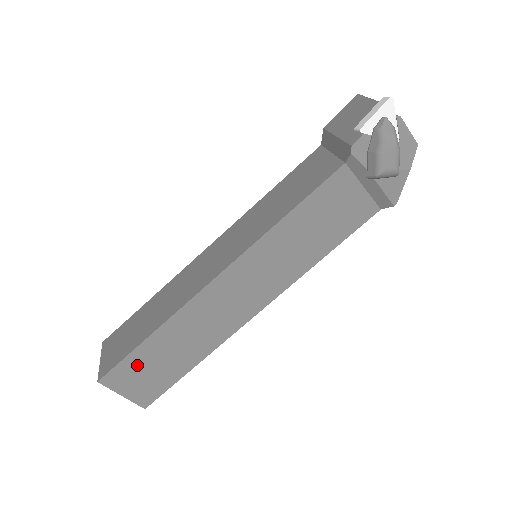
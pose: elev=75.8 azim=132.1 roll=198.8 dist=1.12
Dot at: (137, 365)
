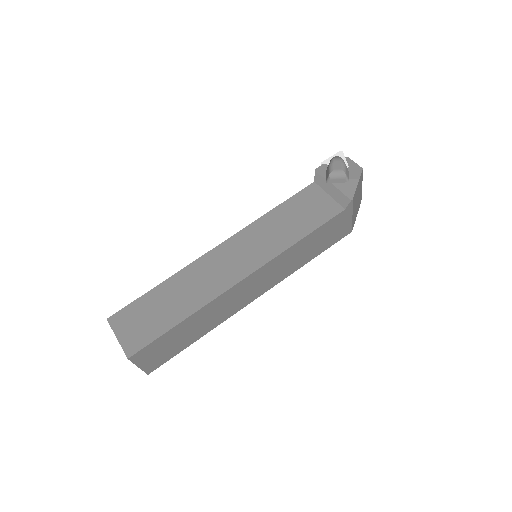
Dot at: (140, 310)
